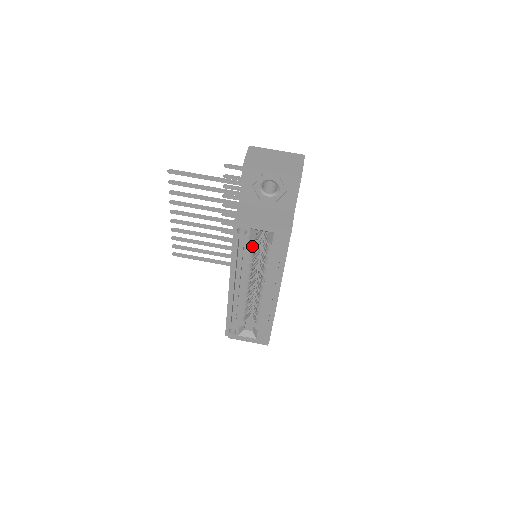
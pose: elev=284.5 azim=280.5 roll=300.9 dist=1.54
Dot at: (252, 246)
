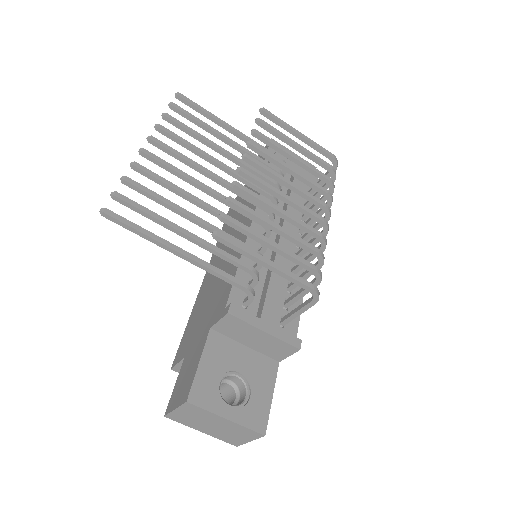
Dot at: occluded
